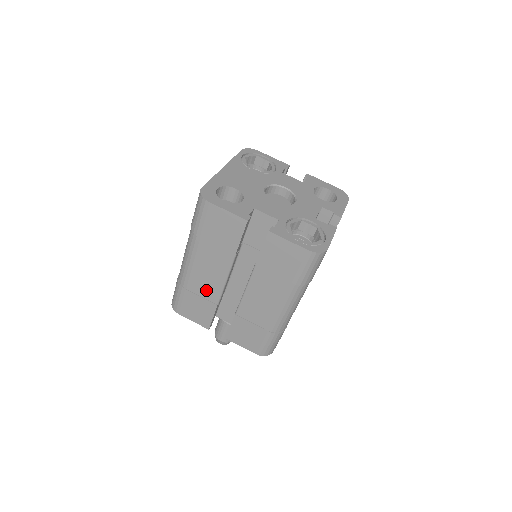
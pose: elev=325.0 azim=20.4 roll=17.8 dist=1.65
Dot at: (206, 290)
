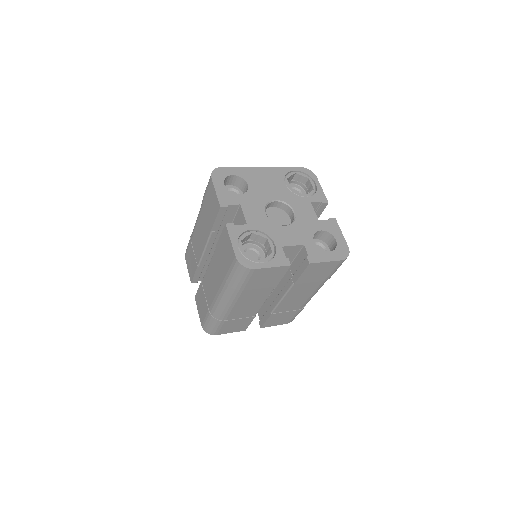
Dot at: (197, 249)
